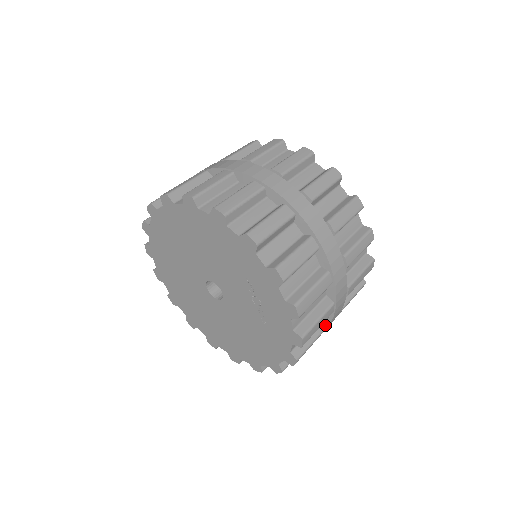
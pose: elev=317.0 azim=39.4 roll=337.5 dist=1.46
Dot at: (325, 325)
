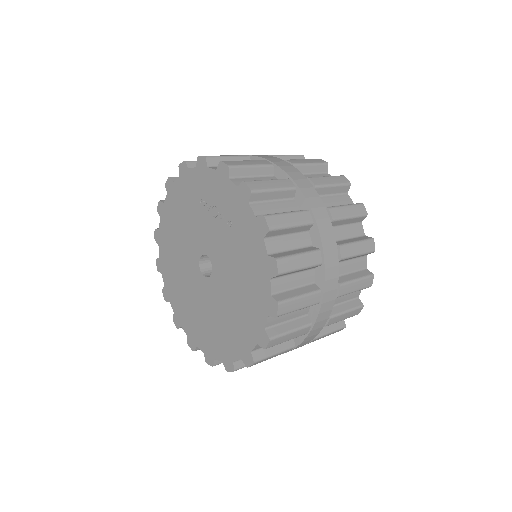
Dot at: (305, 210)
